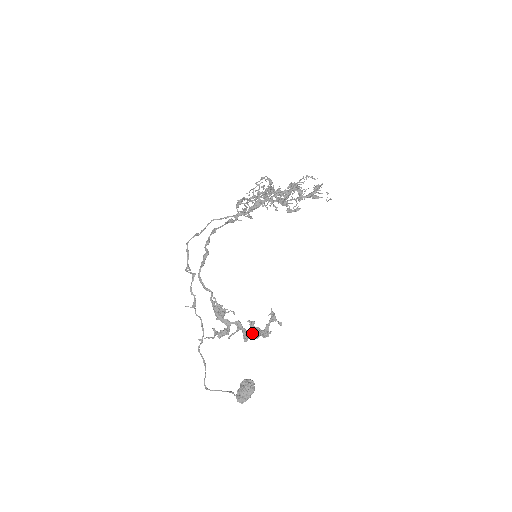
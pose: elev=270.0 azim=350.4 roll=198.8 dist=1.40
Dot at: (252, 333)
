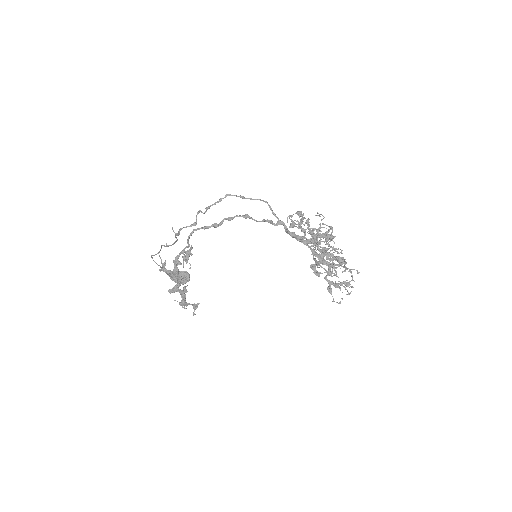
Dot at: (181, 291)
